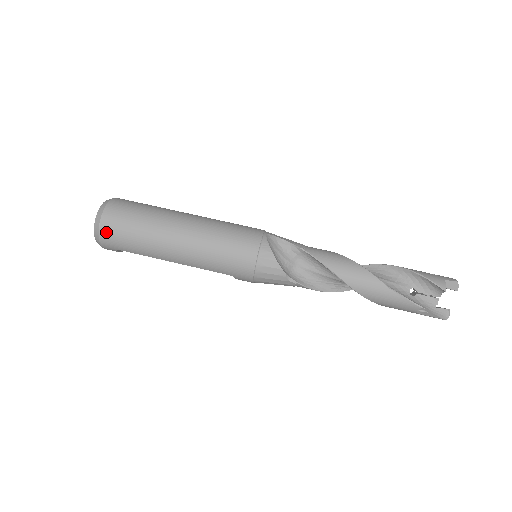
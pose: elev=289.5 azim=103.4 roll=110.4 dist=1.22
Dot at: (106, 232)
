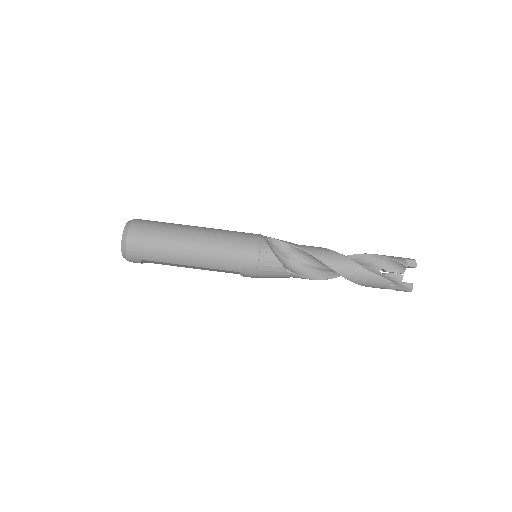
Dot at: (132, 244)
